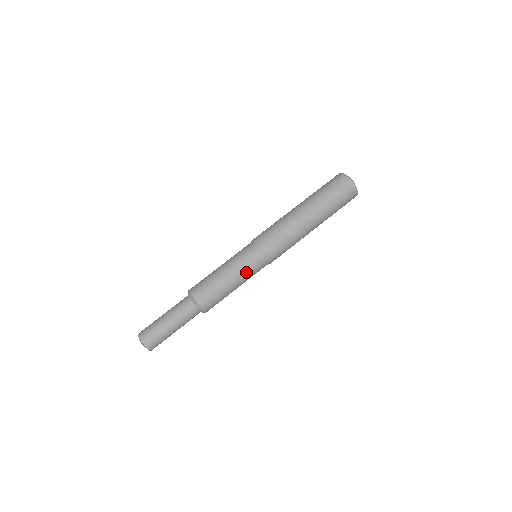
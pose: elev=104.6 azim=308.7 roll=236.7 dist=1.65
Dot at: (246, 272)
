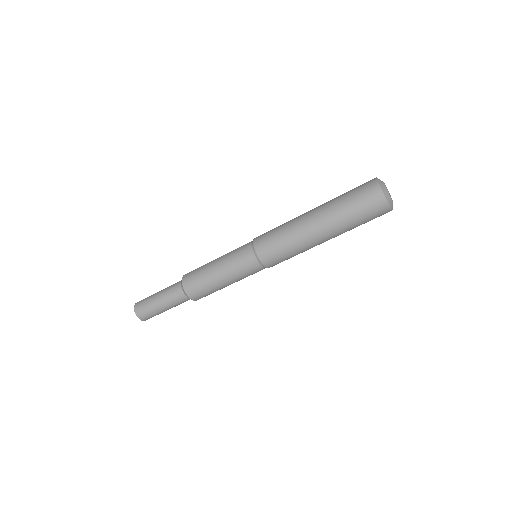
Dot at: (242, 278)
